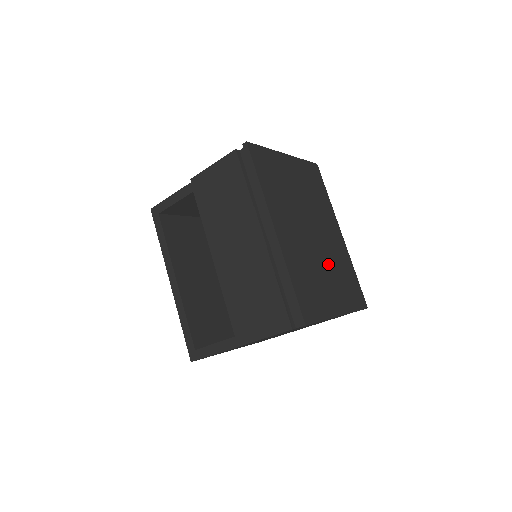
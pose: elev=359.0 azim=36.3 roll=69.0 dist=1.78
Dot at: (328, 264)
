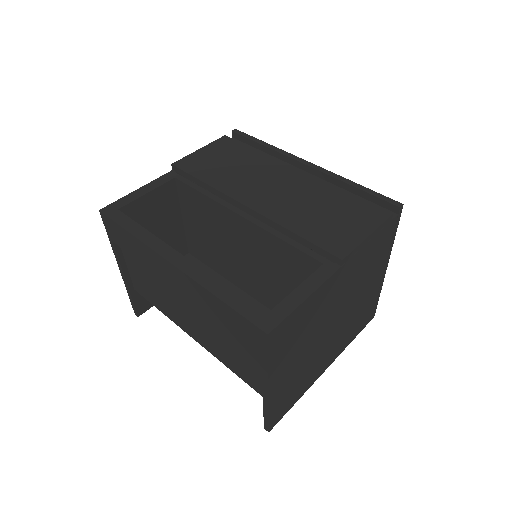
Dot at: occluded
